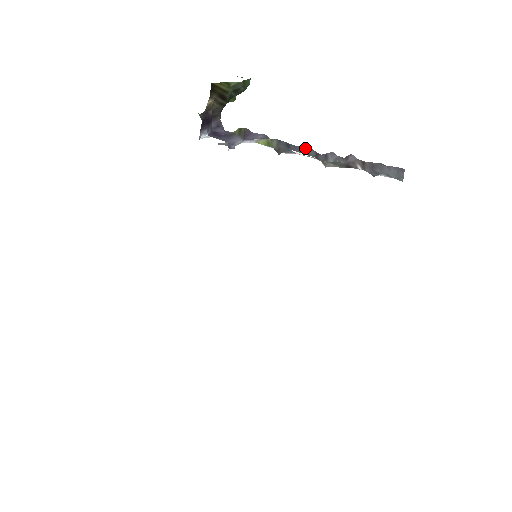
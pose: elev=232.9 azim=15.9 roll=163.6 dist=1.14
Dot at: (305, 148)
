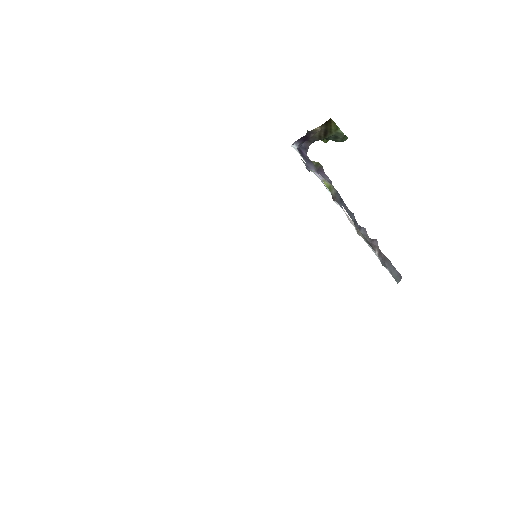
Dot at: occluded
